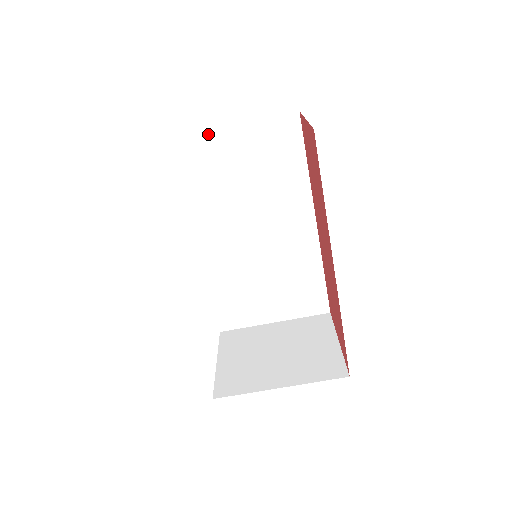
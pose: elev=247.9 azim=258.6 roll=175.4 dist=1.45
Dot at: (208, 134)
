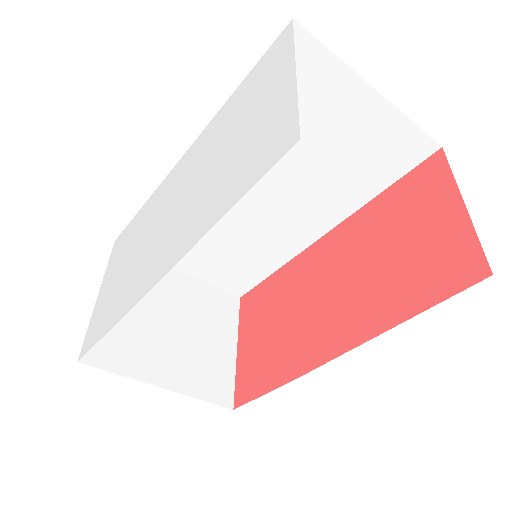
Dot at: (343, 70)
